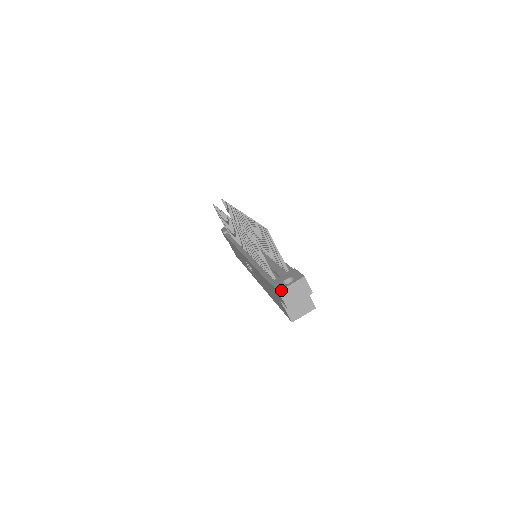
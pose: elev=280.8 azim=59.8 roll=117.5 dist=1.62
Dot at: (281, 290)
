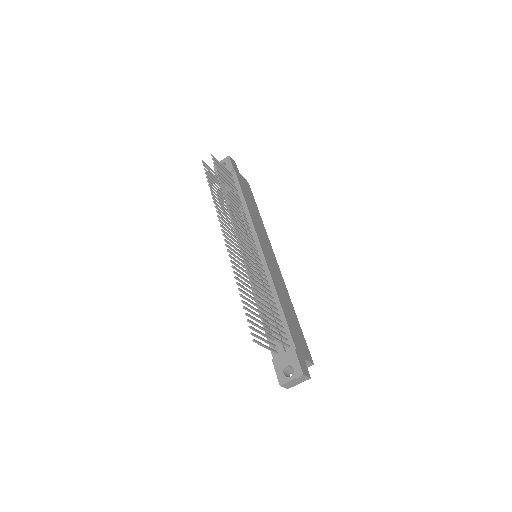
Dot at: (282, 385)
